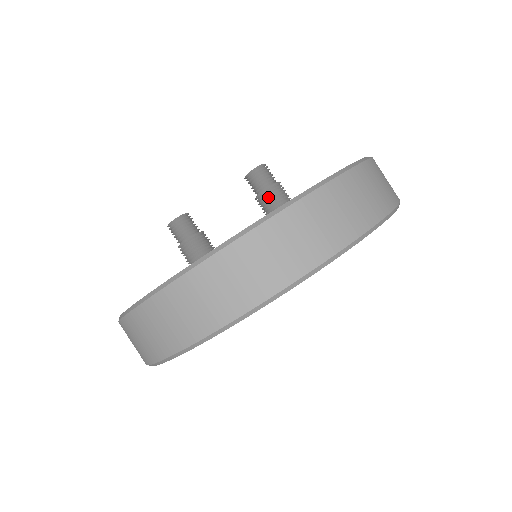
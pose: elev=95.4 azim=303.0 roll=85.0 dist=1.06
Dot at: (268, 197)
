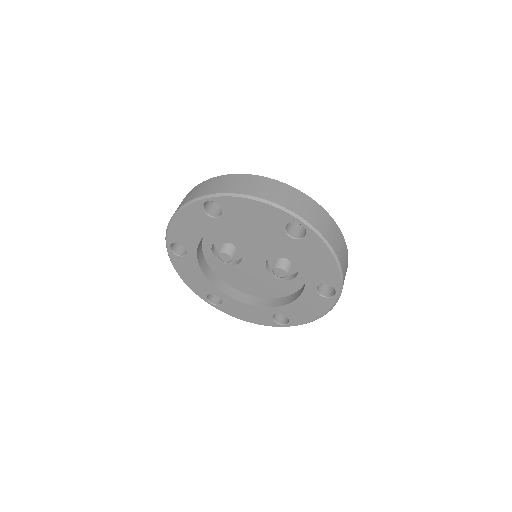
Dot at: occluded
